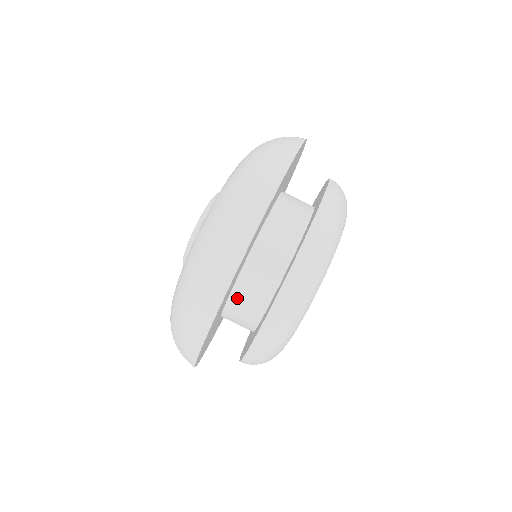
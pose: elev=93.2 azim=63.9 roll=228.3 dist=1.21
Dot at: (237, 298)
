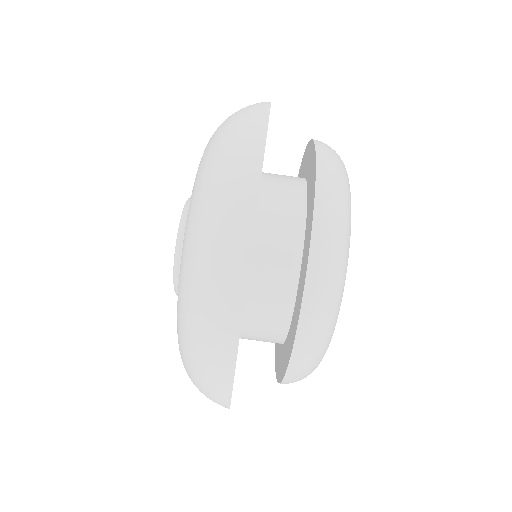
Dot at: (258, 276)
